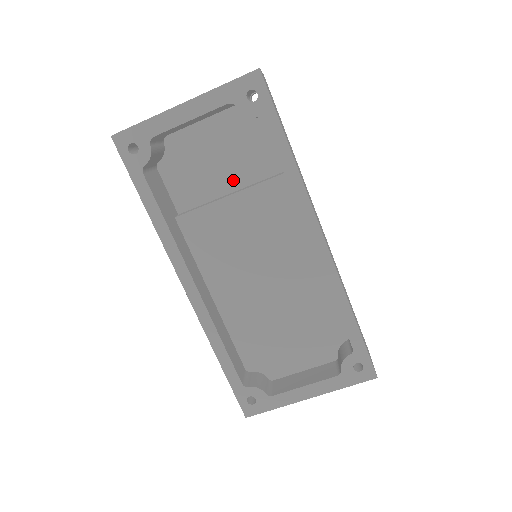
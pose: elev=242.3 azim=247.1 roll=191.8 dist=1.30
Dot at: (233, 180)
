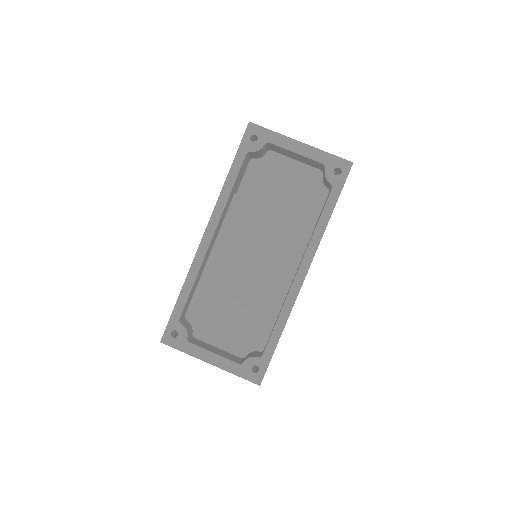
Dot at: (283, 205)
